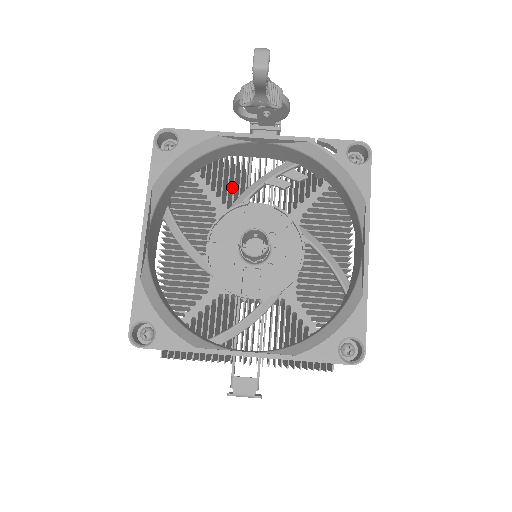
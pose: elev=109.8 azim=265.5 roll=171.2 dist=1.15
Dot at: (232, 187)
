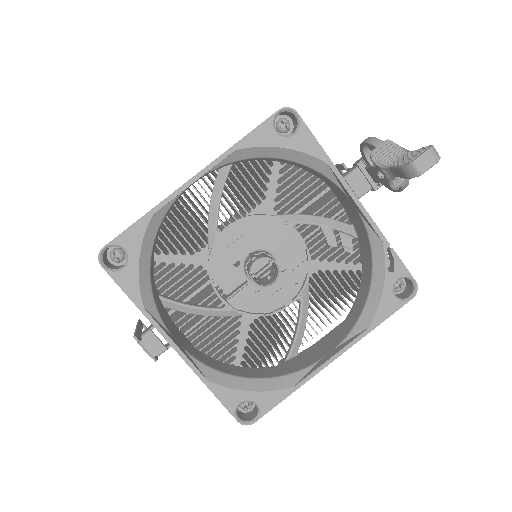
Dot at: occluded
